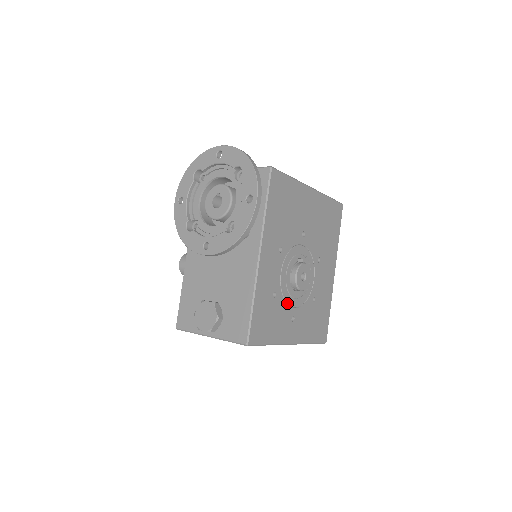
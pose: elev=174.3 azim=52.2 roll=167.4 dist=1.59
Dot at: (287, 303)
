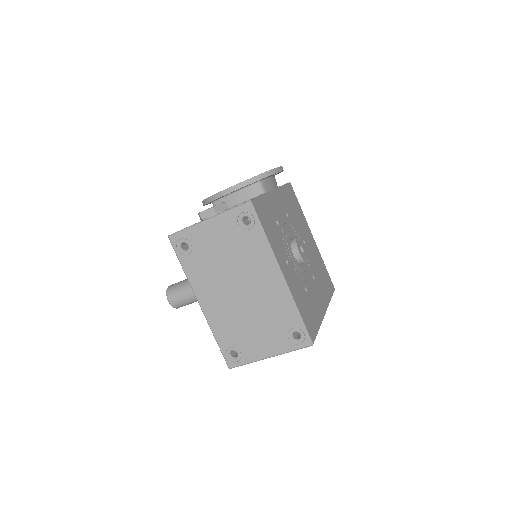
Dot at: (285, 246)
